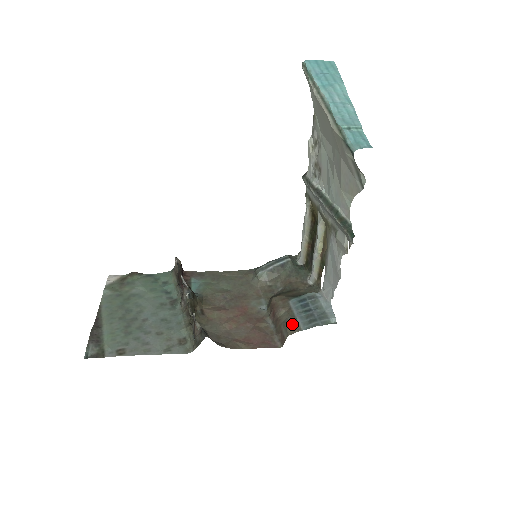
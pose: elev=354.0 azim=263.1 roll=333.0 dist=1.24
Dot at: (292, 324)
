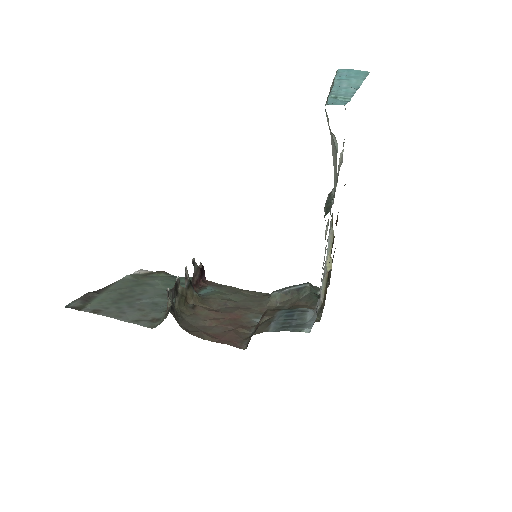
Dot at: (264, 326)
